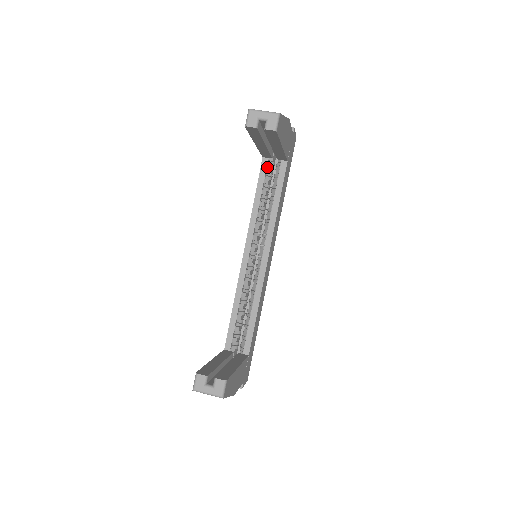
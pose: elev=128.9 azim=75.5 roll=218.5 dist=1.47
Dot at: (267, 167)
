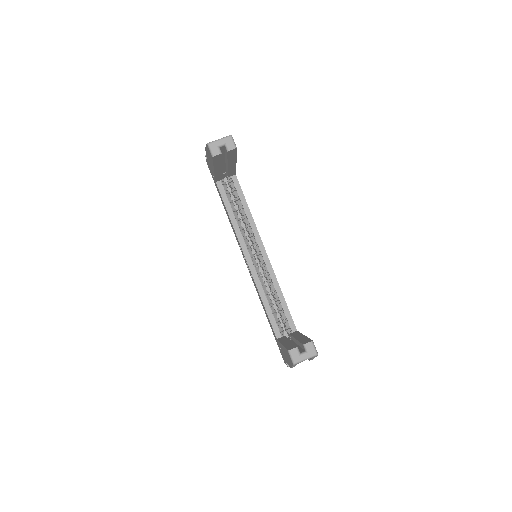
Dot at: (223, 187)
